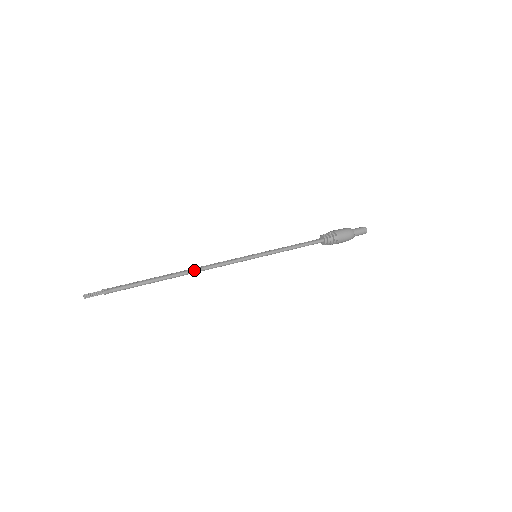
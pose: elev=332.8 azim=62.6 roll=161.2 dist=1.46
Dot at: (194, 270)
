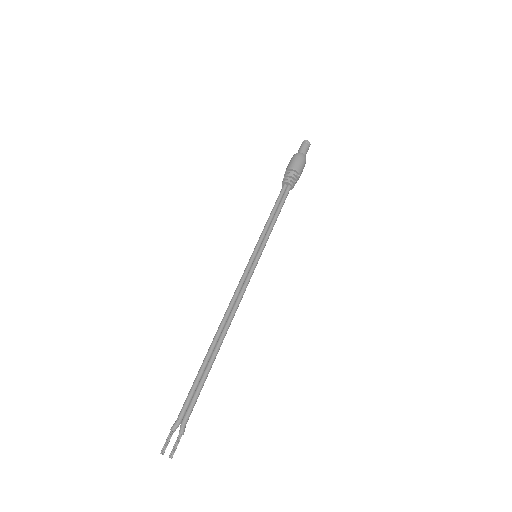
Dot at: occluded
